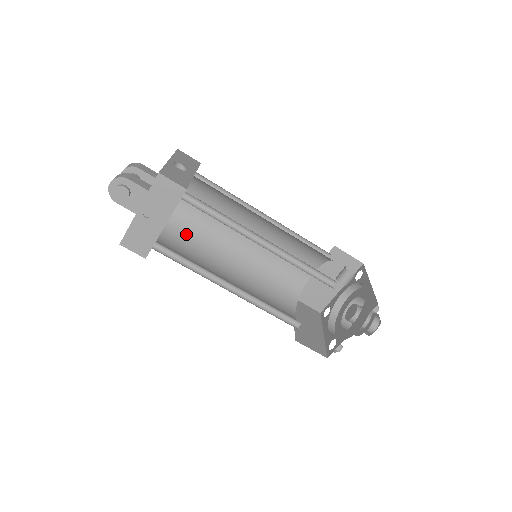
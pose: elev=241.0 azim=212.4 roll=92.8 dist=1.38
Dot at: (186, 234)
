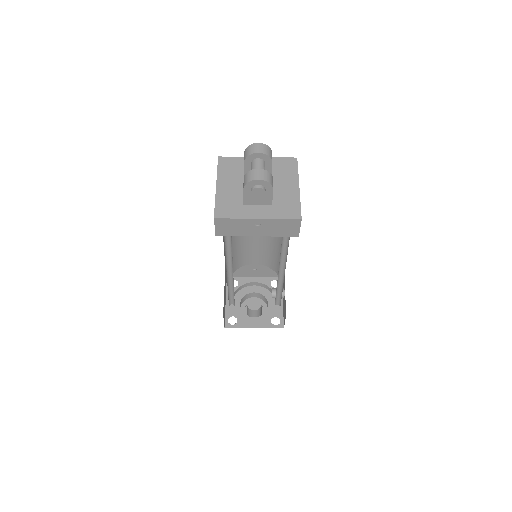
Dot at: occluded
